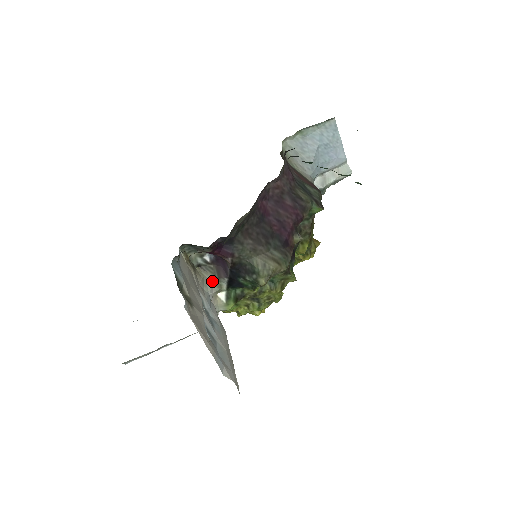
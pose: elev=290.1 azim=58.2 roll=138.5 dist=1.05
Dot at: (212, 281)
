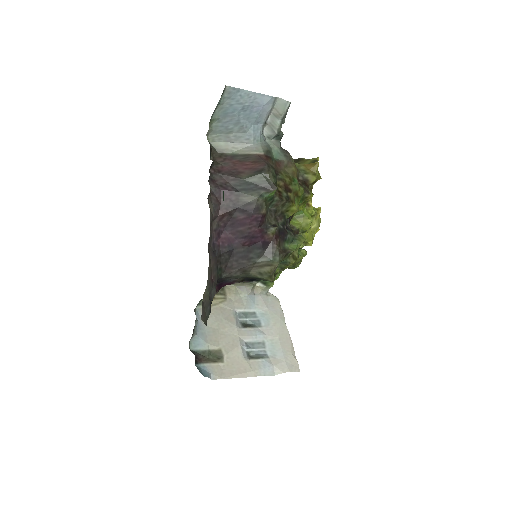
Dot at: (243, 285)
